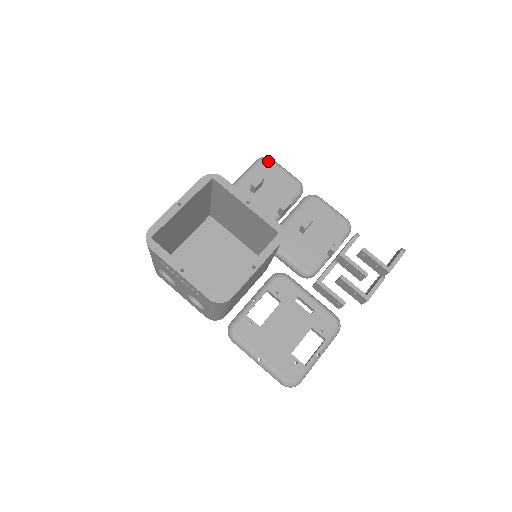
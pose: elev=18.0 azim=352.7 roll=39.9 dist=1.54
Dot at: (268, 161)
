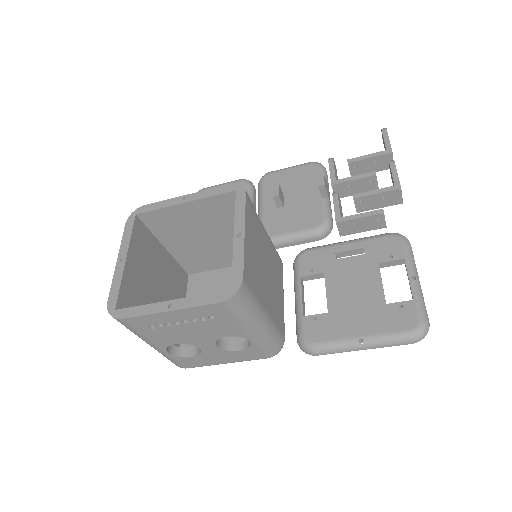
Dot at: occluded
